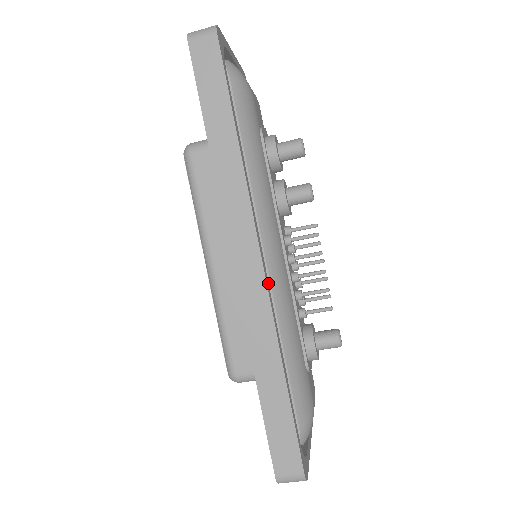
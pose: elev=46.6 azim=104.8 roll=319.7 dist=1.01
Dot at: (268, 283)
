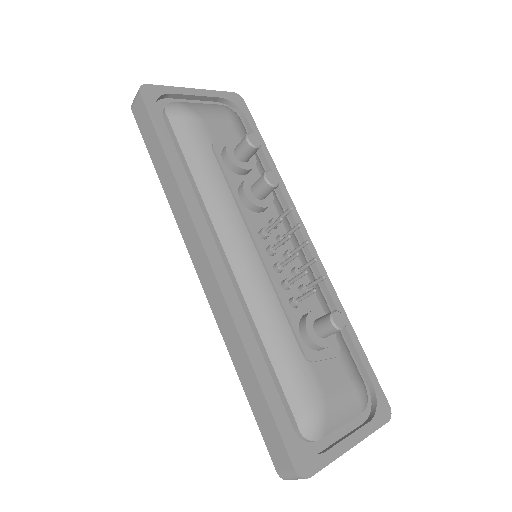
Dot at: (226, 281)
